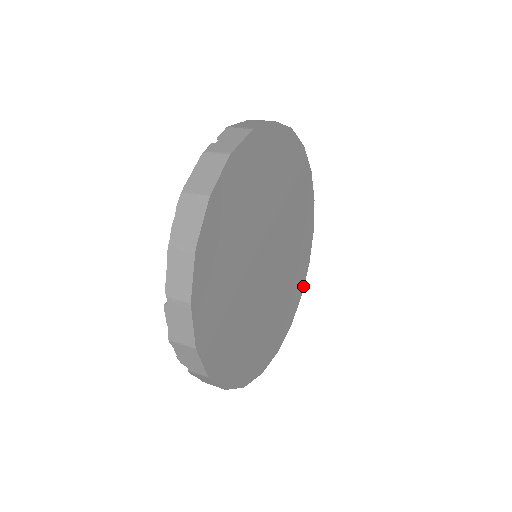
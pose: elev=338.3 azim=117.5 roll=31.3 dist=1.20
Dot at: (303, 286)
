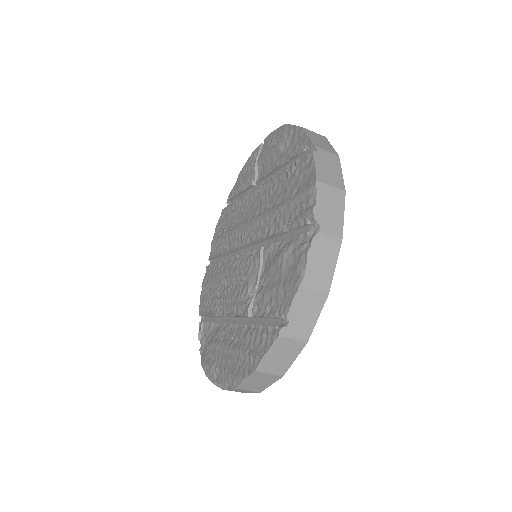
Dot at: occluded
